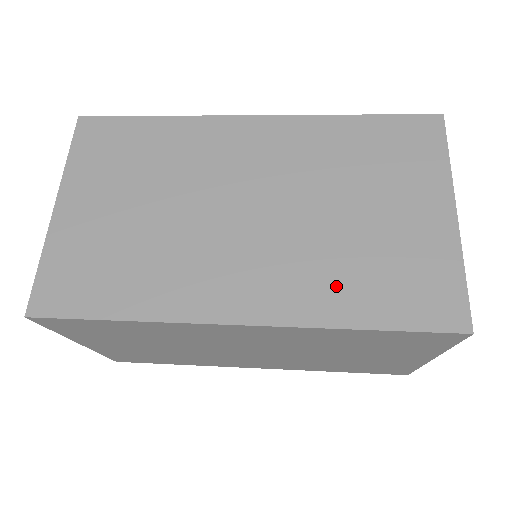
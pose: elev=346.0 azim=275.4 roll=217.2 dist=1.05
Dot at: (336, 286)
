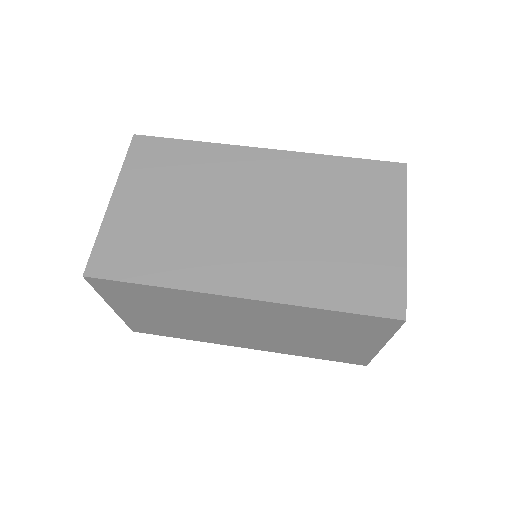
Dot at: (313, 278)
